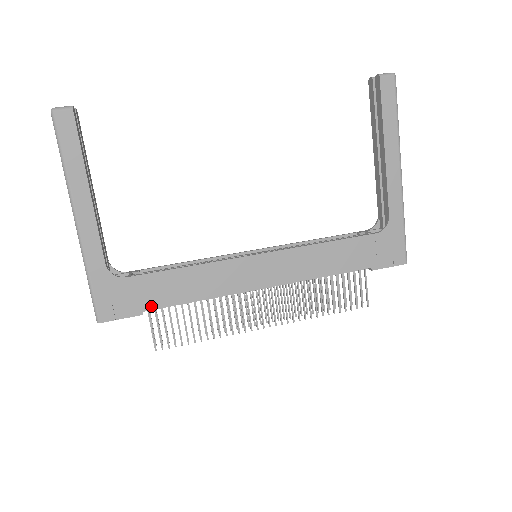
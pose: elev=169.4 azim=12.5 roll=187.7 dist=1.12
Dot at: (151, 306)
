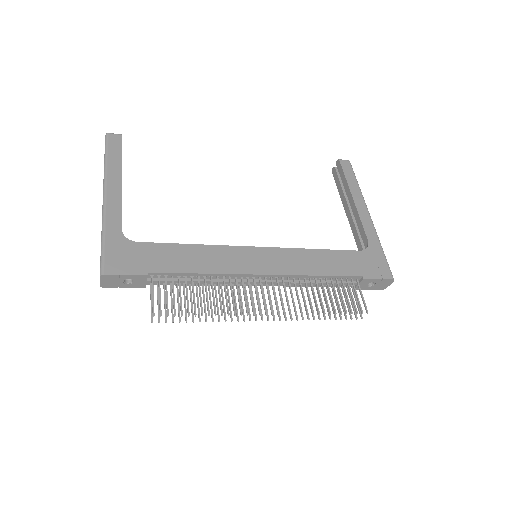
Dot at: (157, 269)
